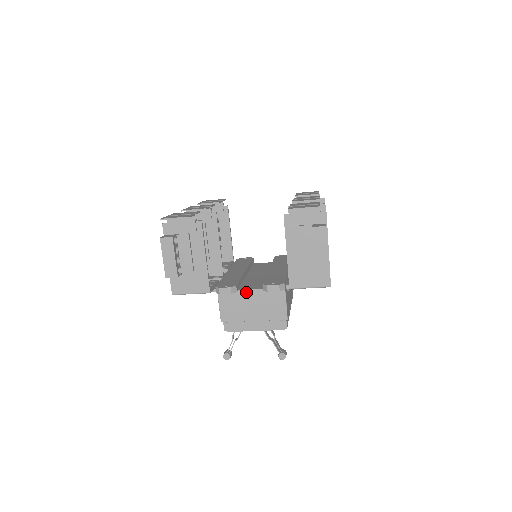
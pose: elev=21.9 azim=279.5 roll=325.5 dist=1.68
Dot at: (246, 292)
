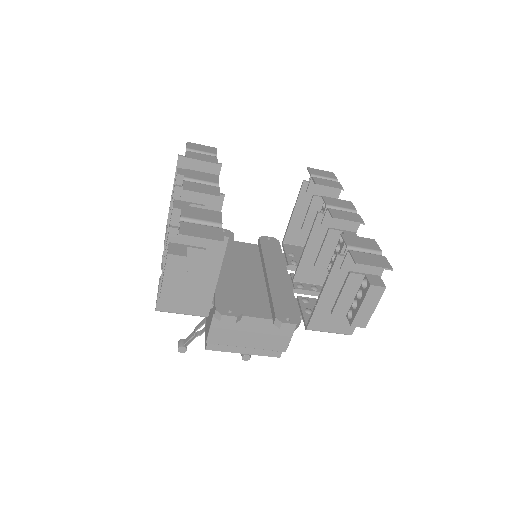
Dot at: (250, 319)
